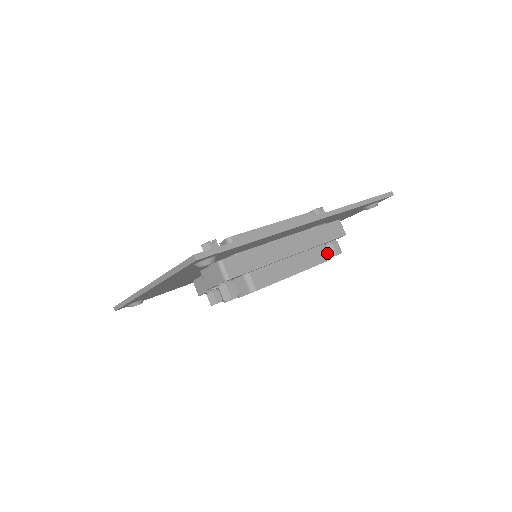
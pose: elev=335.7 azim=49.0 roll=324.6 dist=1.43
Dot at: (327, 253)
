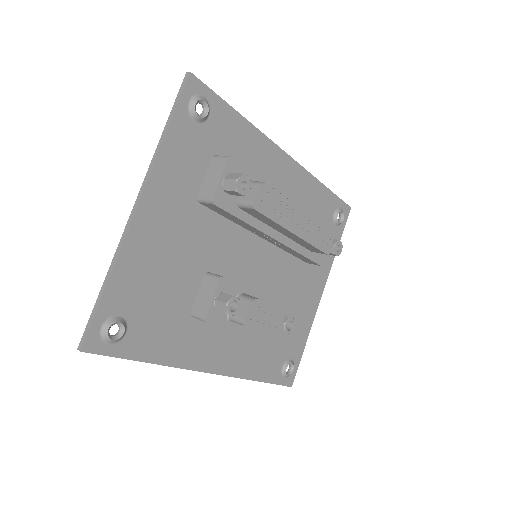
Dot at: occluded
